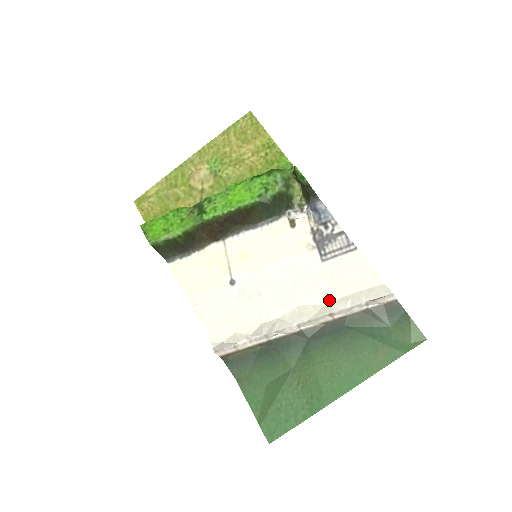
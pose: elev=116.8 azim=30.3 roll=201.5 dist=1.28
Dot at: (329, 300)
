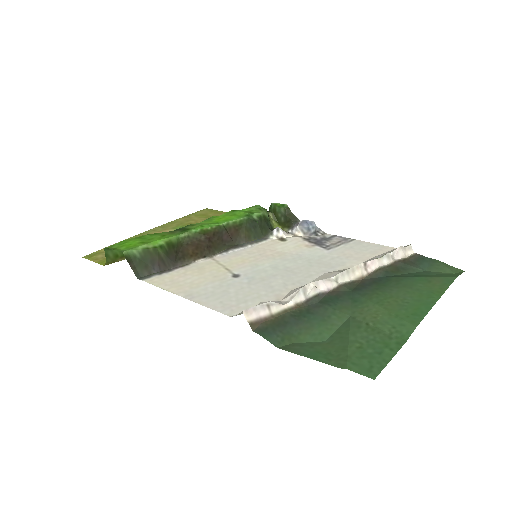
Dot at: (354, 264)
